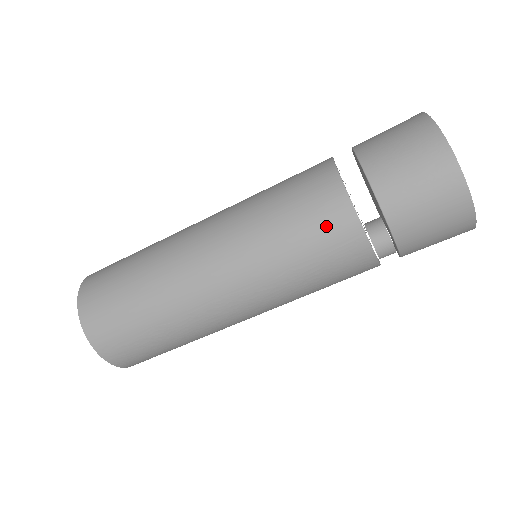
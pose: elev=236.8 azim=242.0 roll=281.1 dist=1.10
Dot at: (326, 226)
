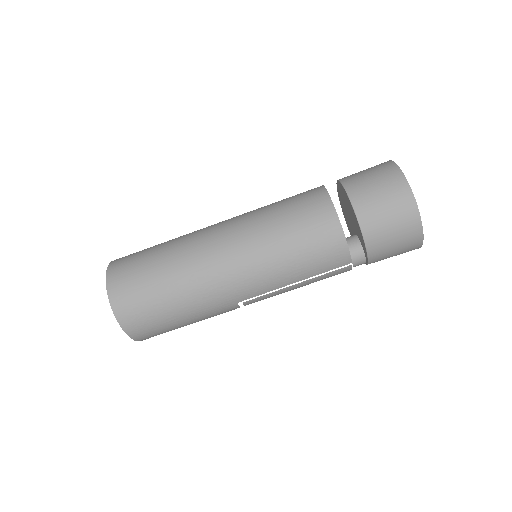
Dot at: (310, 211)
